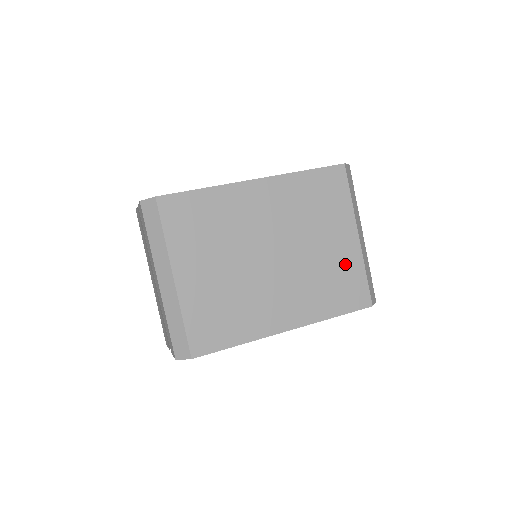
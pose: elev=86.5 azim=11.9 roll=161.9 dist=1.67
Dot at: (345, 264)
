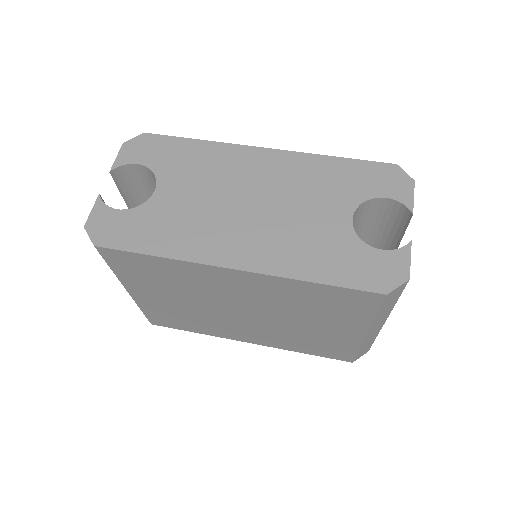
Dot at: (334, 340)
